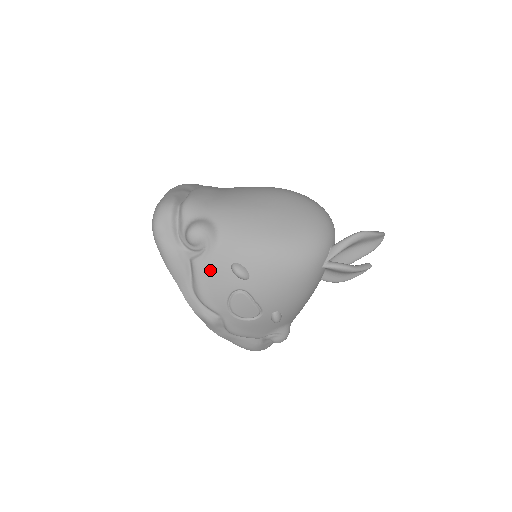
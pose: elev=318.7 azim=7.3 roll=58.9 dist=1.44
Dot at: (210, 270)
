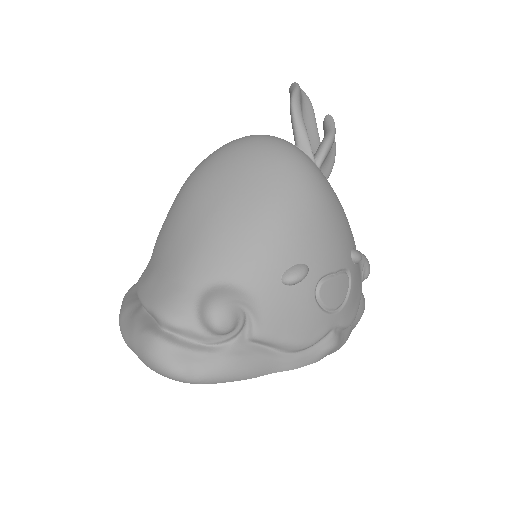
Dot at: (277, 317)
